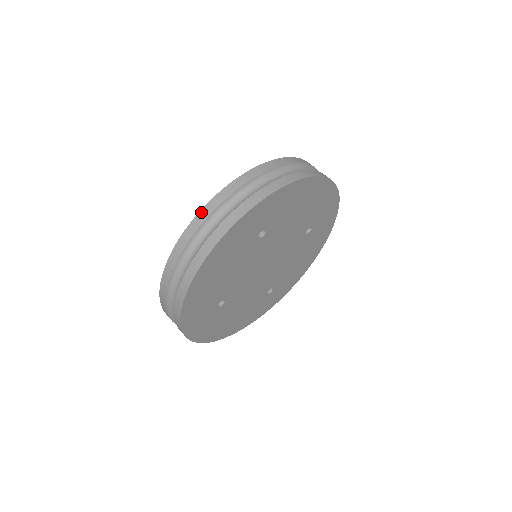
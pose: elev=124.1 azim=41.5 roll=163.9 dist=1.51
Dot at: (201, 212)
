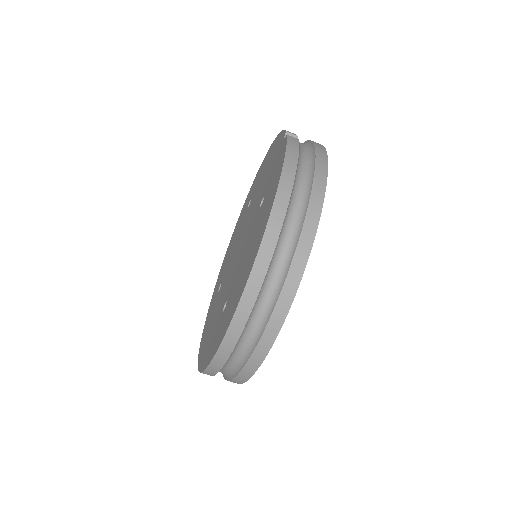
Dot at: occluded
